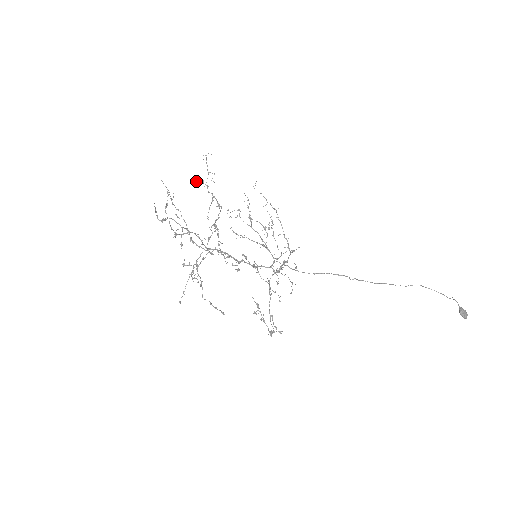
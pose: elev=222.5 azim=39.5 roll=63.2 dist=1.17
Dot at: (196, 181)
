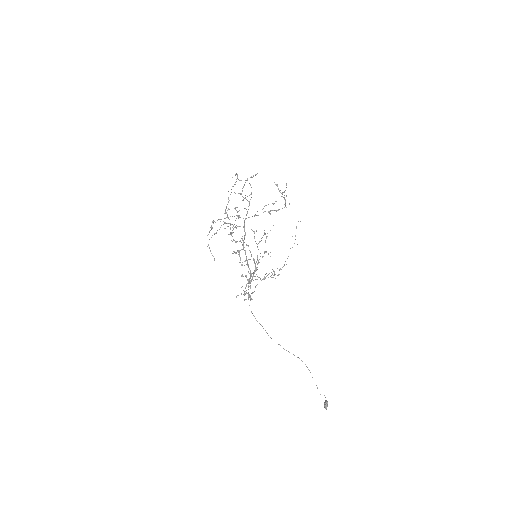
Dot at: (277, 186)
